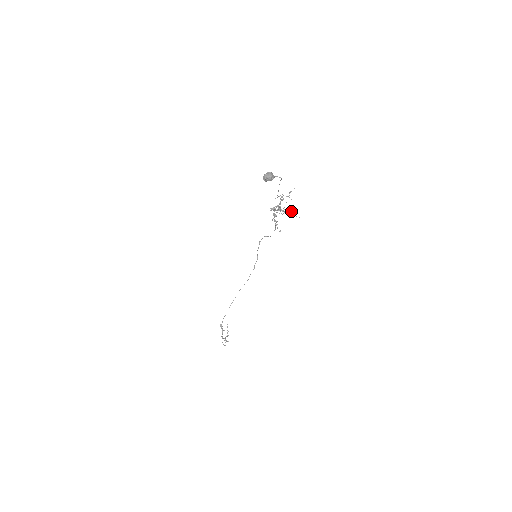
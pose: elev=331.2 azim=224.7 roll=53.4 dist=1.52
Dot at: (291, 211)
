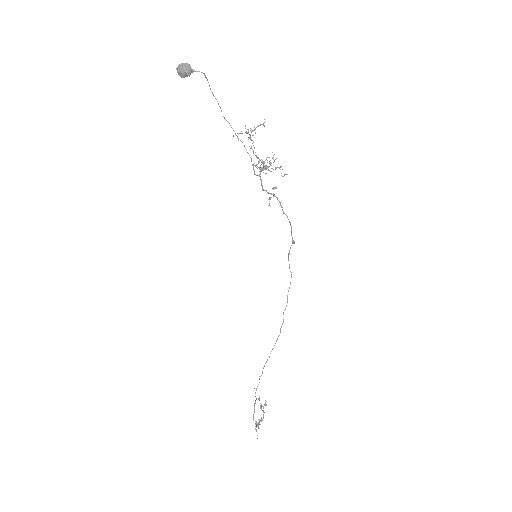
Dot at: (276, 167)
